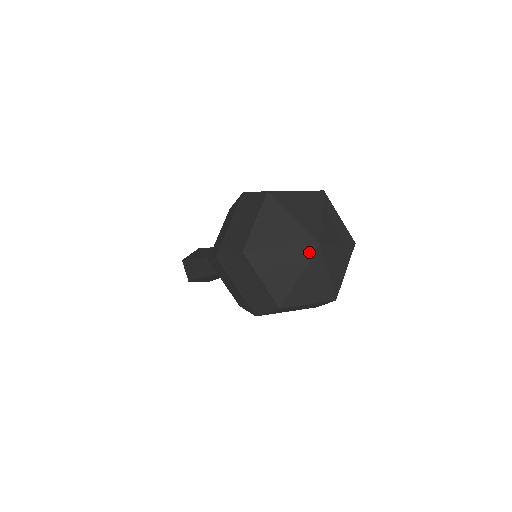
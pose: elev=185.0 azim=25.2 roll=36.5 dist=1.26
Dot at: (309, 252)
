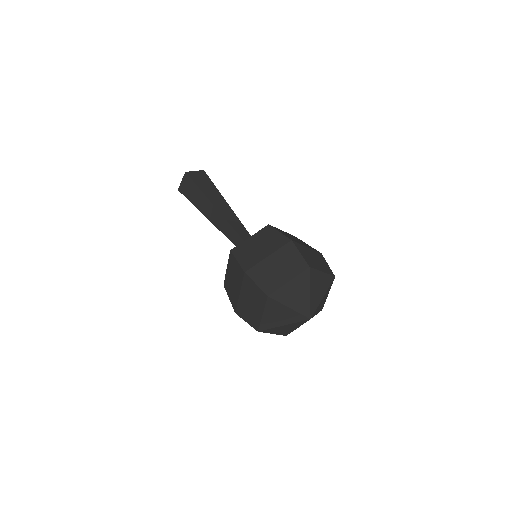
Dot at: (301, 319)
